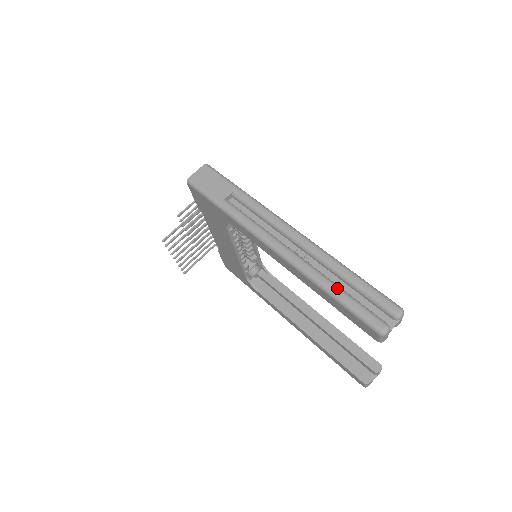
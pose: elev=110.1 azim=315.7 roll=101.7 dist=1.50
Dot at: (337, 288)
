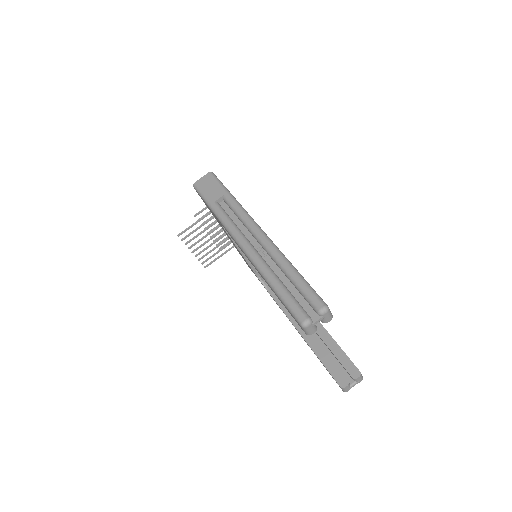
Dot at: (278, 282)
